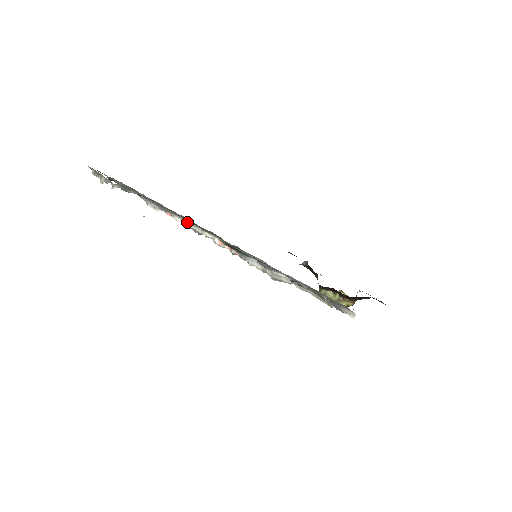
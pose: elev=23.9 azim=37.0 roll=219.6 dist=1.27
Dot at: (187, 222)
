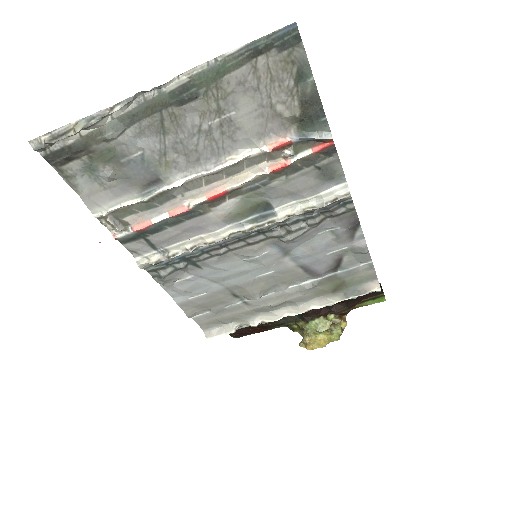
Dot at: (201, 171)
